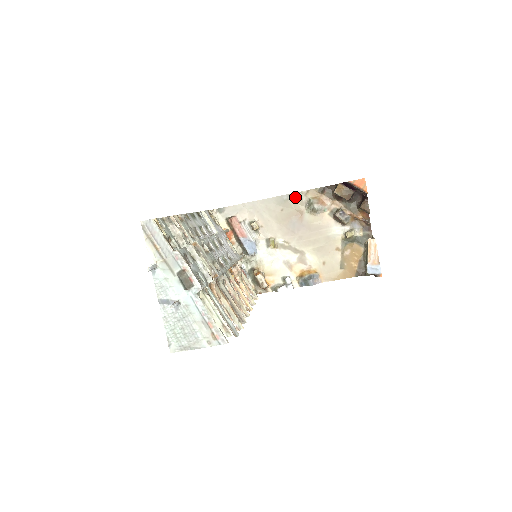
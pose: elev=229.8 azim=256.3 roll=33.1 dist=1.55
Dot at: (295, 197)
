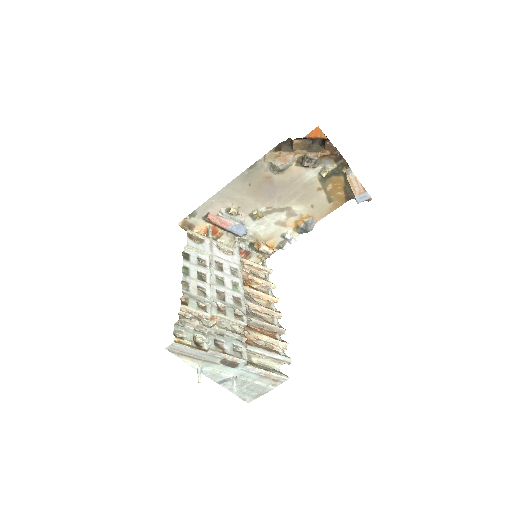
Dot at: (256, 168)
